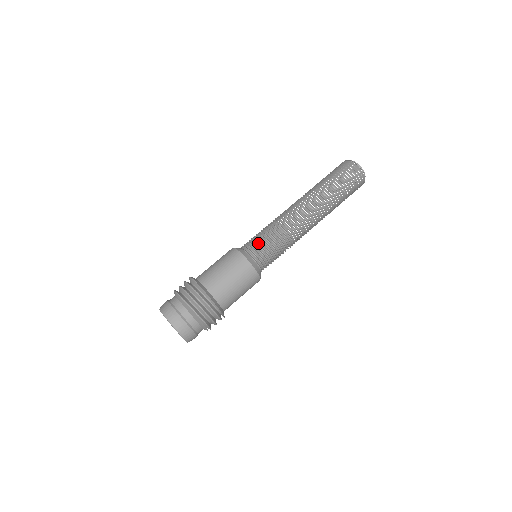
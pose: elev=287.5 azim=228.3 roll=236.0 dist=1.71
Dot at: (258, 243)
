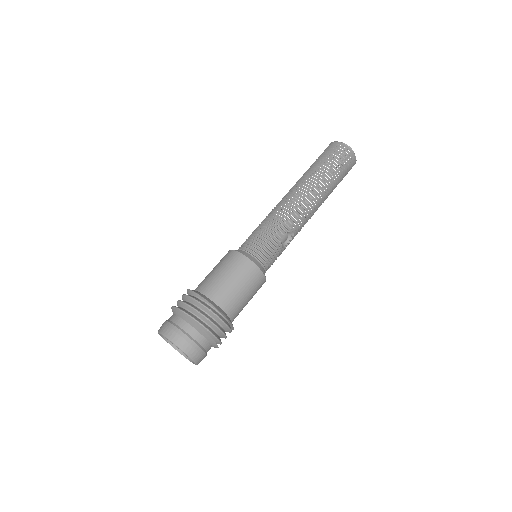
Dot at: occluded
